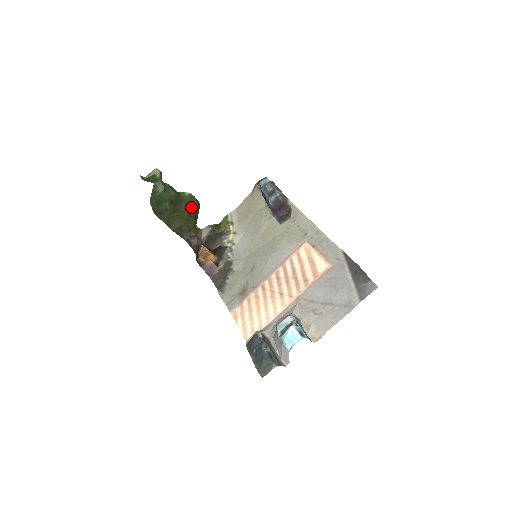
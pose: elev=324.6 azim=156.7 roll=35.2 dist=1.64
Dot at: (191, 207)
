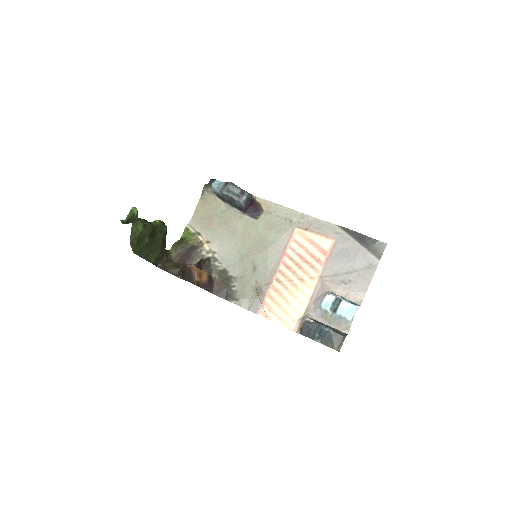
Dot at: (163, 233)
